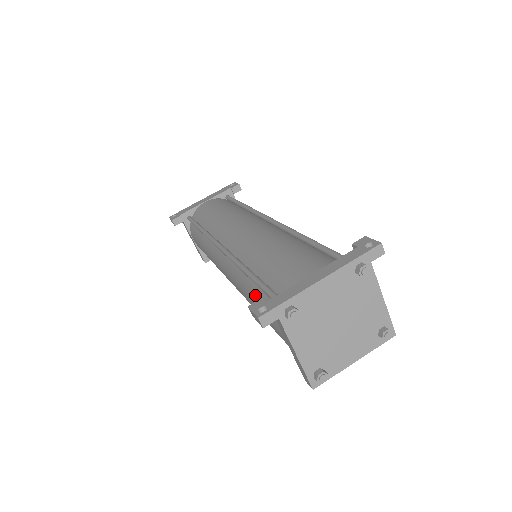
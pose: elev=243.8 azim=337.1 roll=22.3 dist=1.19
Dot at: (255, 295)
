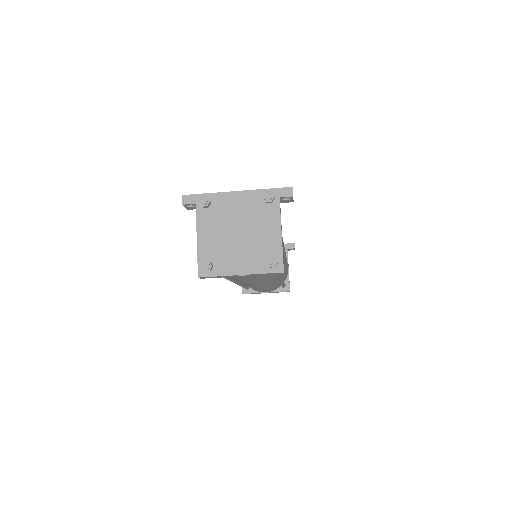
Dot at: occluded
